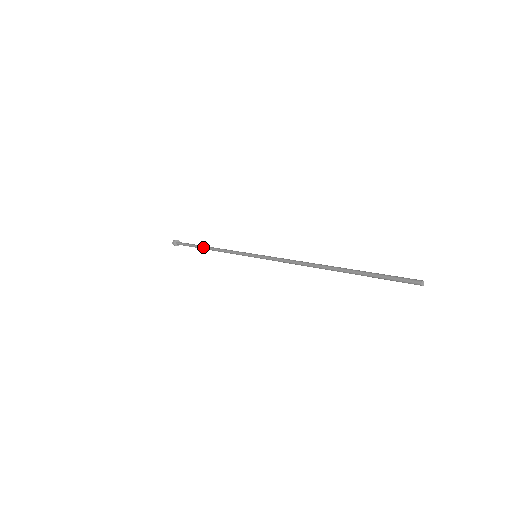
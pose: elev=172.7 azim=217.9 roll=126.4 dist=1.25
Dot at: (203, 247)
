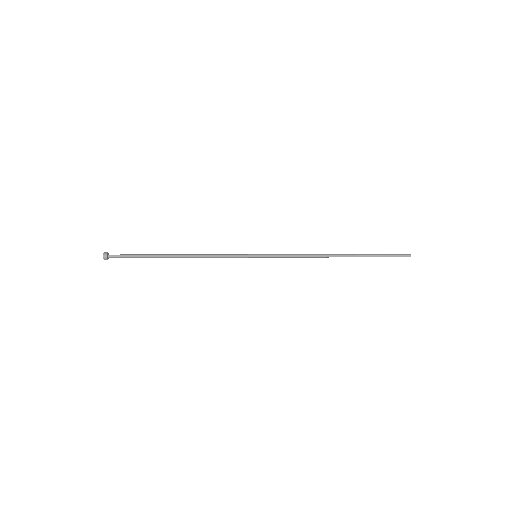
Dot at: (170, 257)
